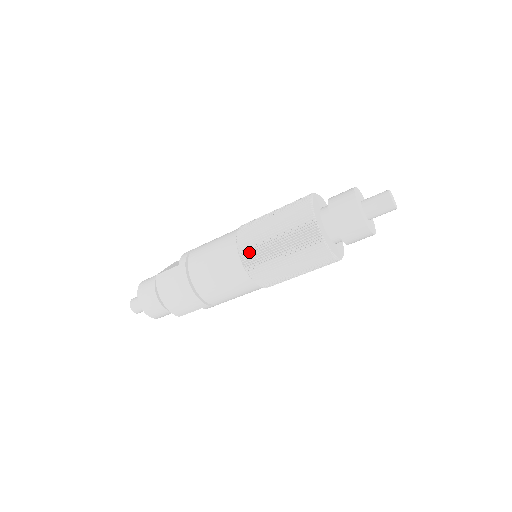
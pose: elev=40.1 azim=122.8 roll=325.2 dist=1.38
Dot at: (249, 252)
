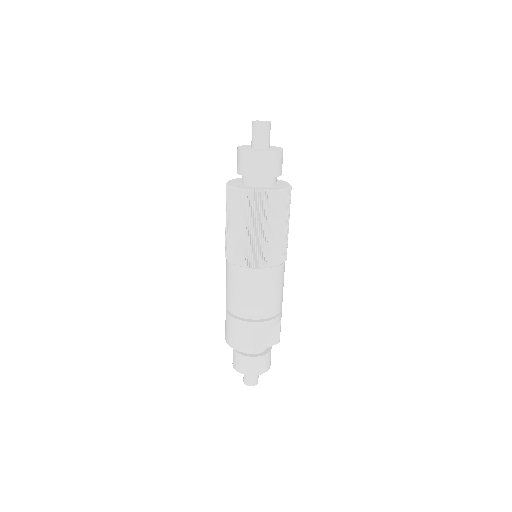
Dot at: (227, 250)
